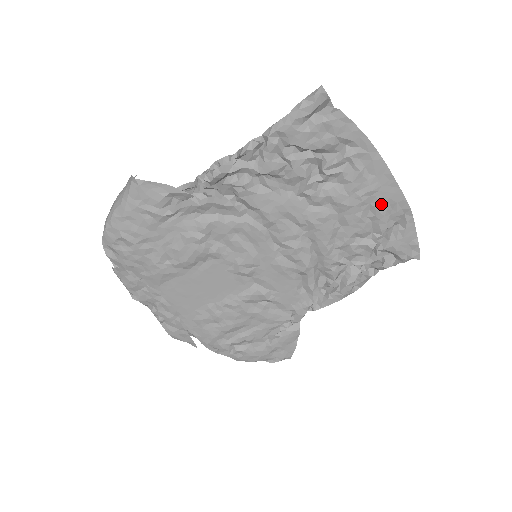
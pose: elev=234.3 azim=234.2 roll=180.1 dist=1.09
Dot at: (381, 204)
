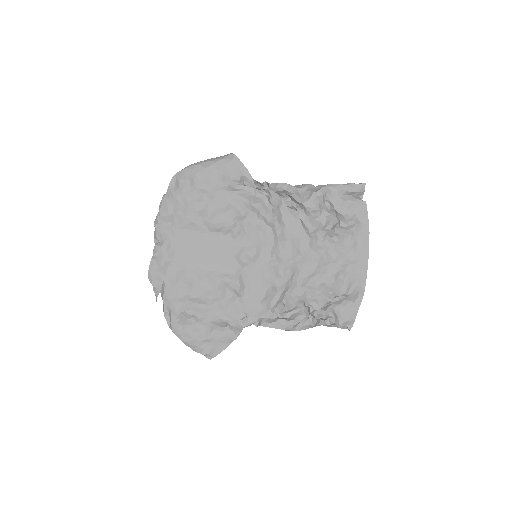
Dot at: (351, 274)
